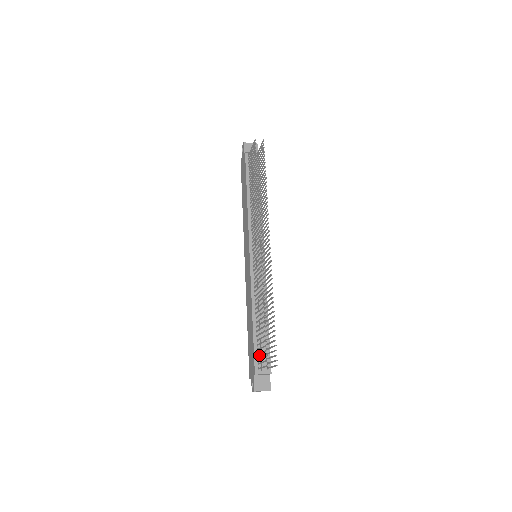
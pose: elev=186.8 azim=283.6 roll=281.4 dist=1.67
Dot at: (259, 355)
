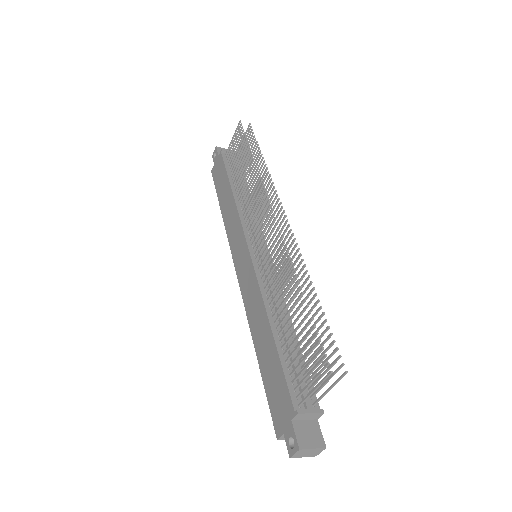
Dot at: (295, 383)
